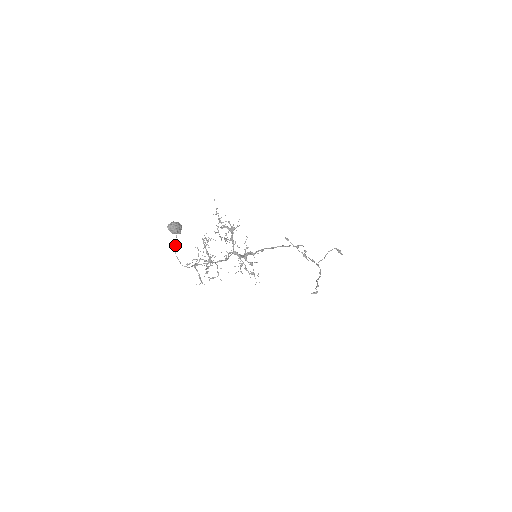
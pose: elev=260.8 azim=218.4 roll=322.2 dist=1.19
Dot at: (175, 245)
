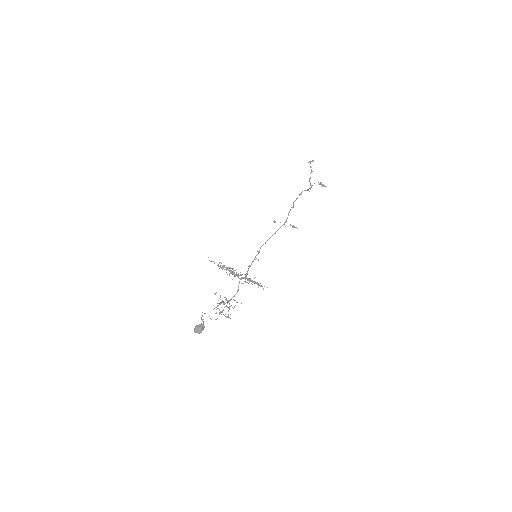
Dot at: (203, 325)
